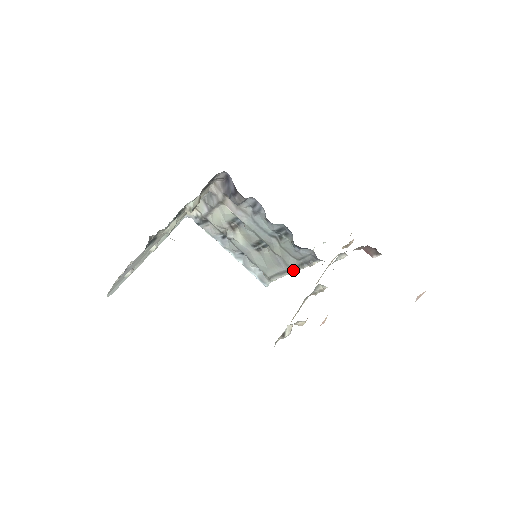
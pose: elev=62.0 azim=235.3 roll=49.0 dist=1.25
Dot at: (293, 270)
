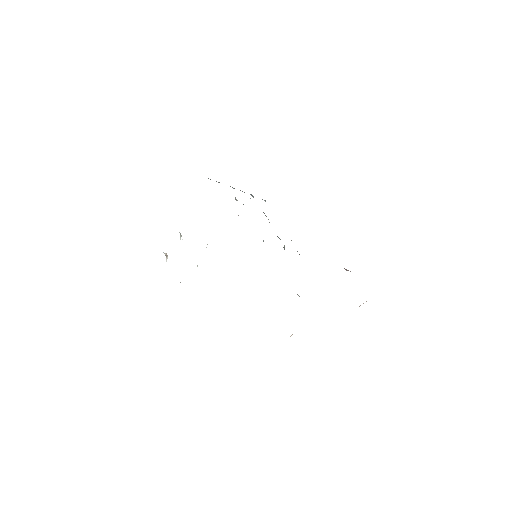
Dot at: occluded
